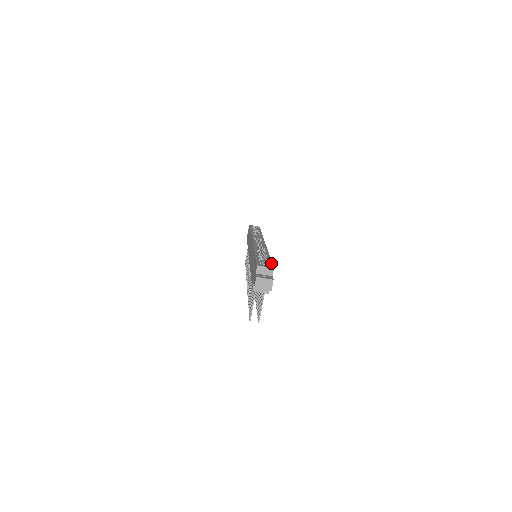
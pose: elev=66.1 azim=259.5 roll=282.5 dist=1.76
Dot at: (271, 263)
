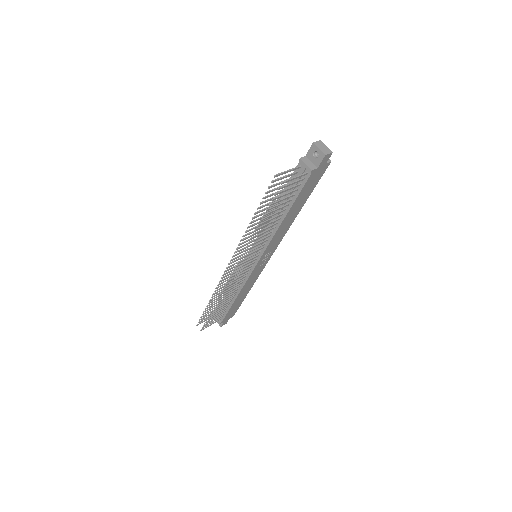
Dot at: (321, 176)
